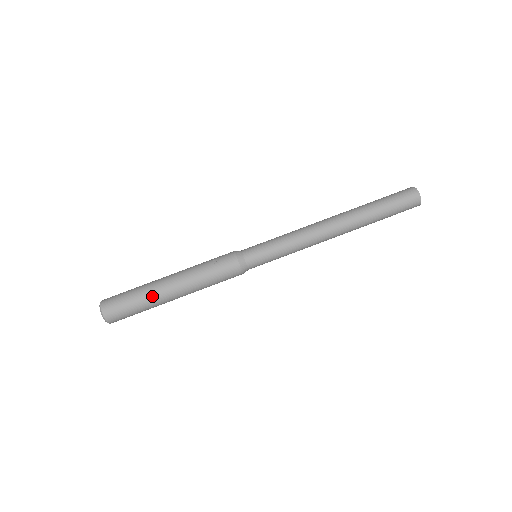
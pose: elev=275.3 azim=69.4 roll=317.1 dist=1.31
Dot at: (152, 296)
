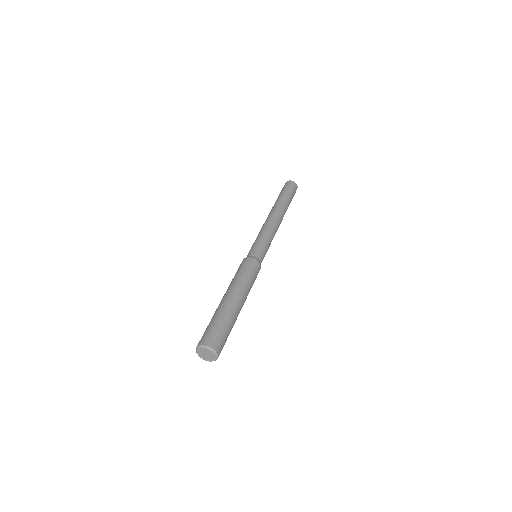
Dot at: (218, 310)
